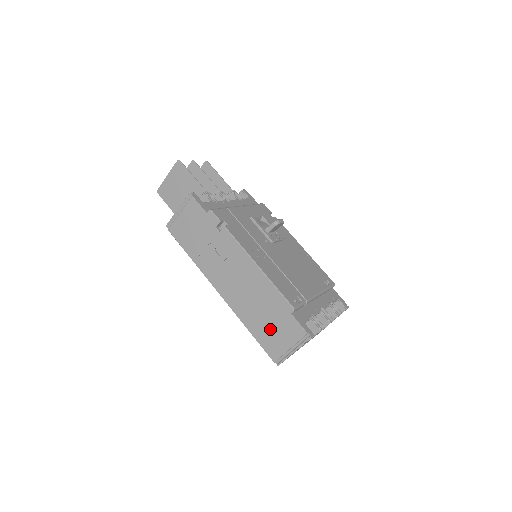
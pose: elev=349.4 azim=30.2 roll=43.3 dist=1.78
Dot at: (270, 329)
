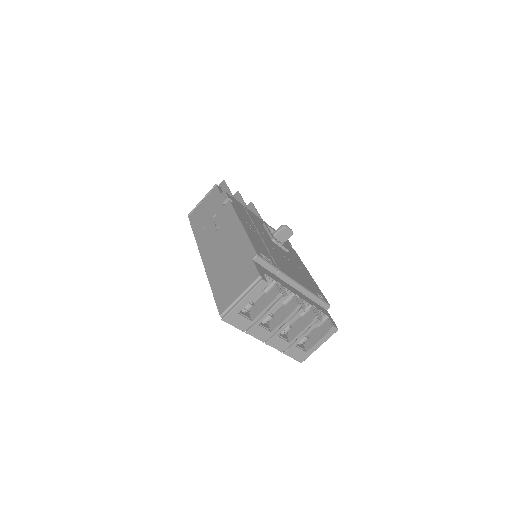
Dot at: (229, 281)
